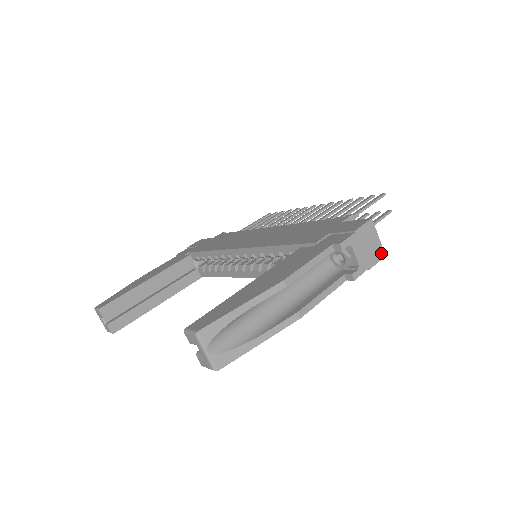
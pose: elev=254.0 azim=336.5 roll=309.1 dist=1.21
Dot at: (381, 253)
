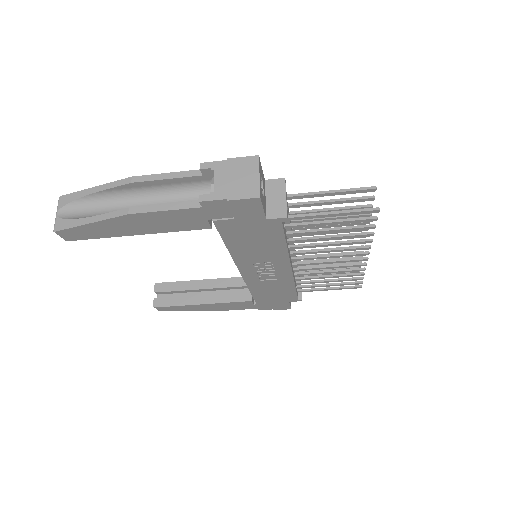
Dot at: (254, 192)
